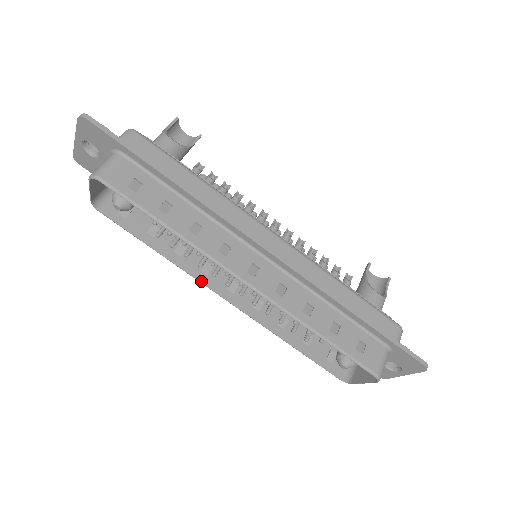
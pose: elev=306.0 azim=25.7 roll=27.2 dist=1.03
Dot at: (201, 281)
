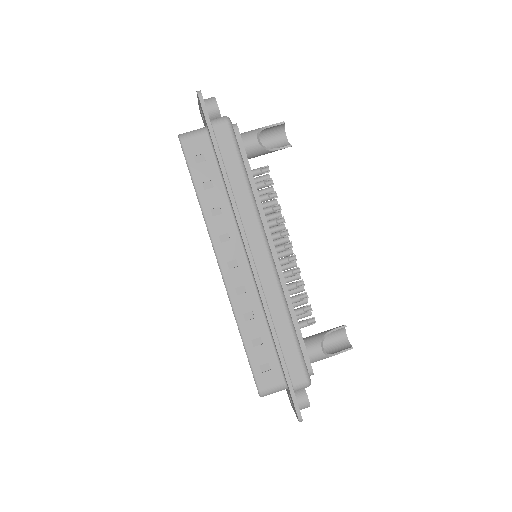
Dot at: occluded
